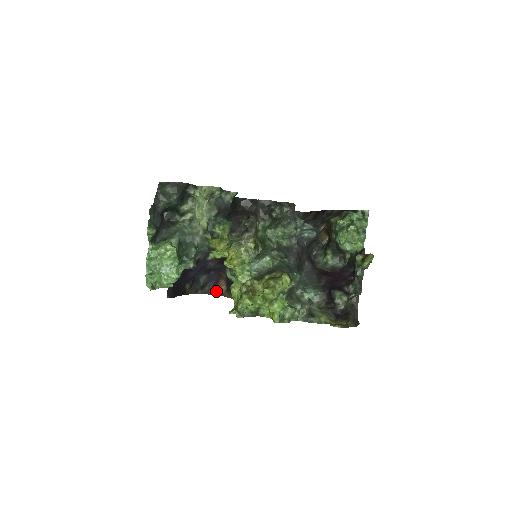
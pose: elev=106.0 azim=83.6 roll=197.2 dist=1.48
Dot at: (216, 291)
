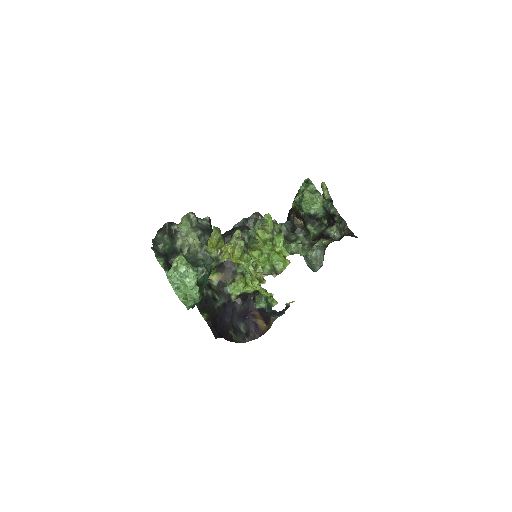
Dot at: (261, 333)
